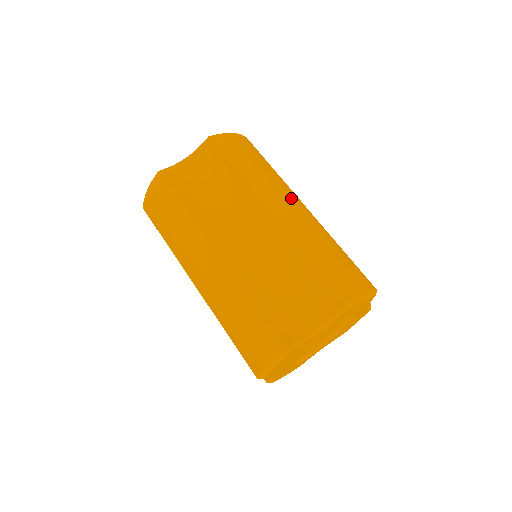
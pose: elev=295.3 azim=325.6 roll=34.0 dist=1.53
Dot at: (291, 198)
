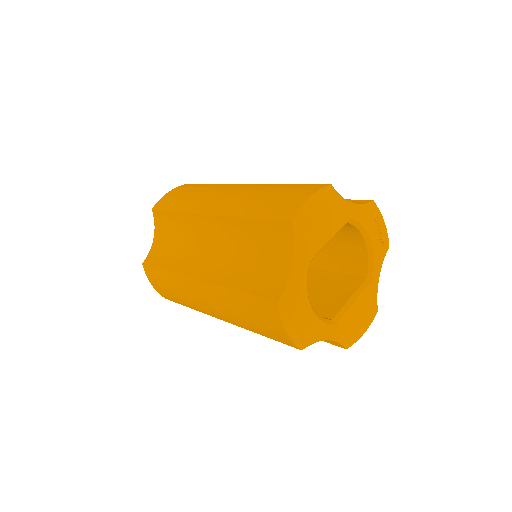
Dot at: occluded
